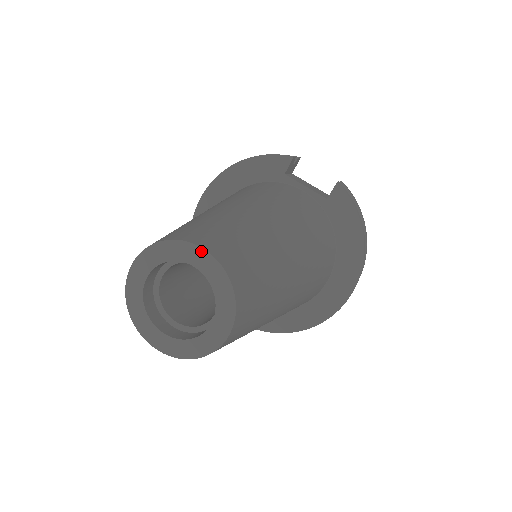
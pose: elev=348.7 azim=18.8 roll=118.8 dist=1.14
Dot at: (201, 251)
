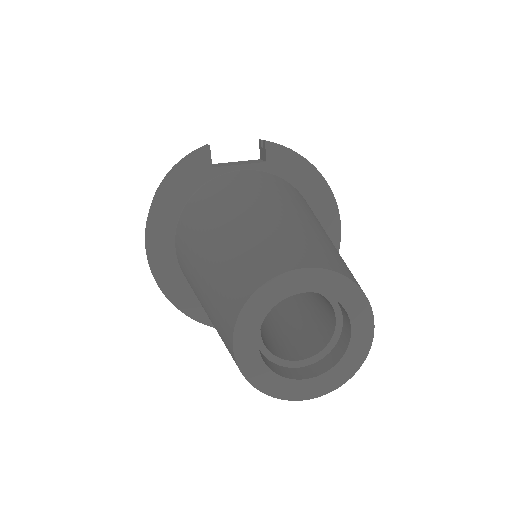
Dot at: (300, 273)
